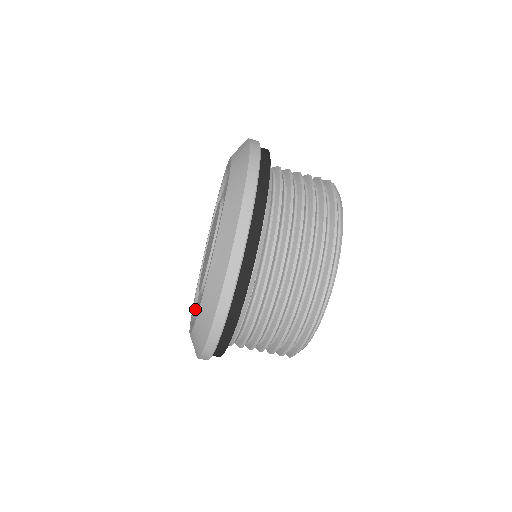
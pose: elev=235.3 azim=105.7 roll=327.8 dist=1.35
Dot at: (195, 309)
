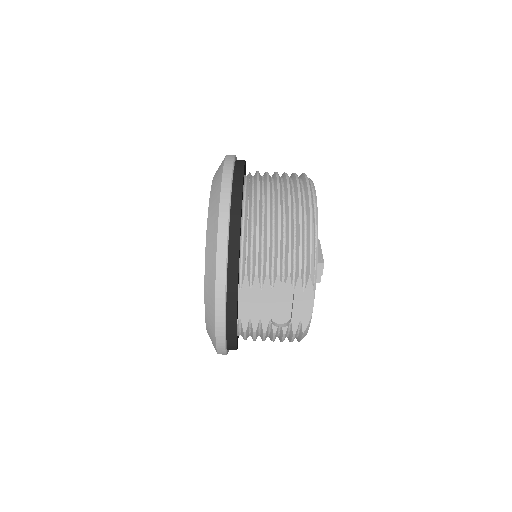
Dot at: occluded
